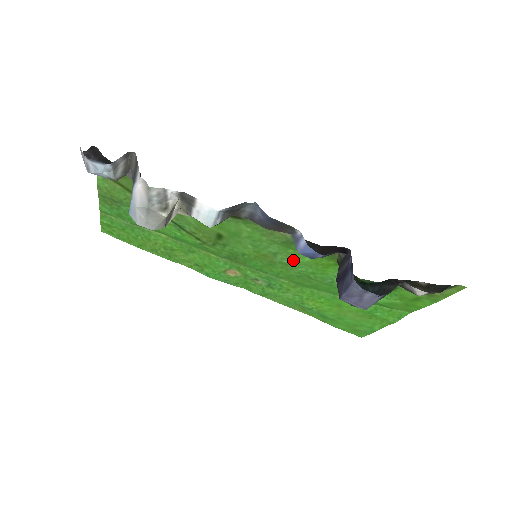
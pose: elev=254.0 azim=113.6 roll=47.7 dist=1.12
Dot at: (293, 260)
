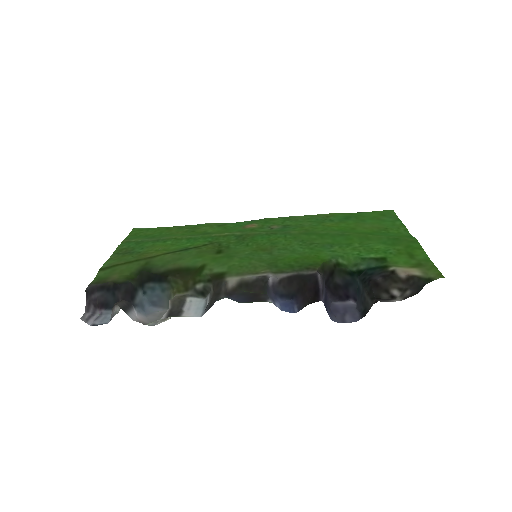
Dot at: (287, 253)
